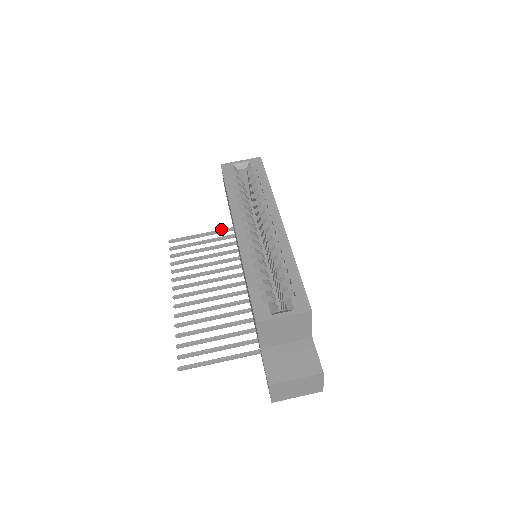
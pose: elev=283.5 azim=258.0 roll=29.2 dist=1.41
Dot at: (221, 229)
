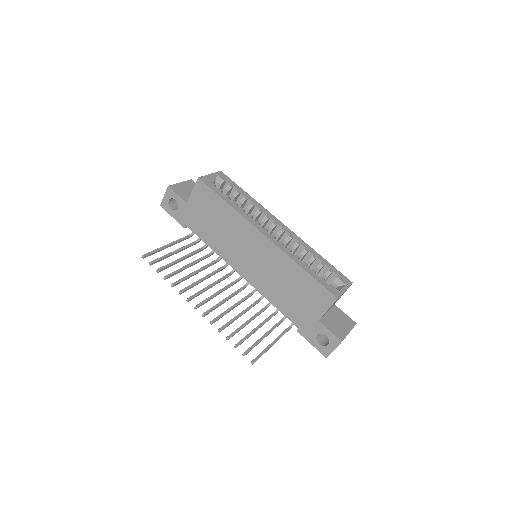
Dot at: (179, 239)
